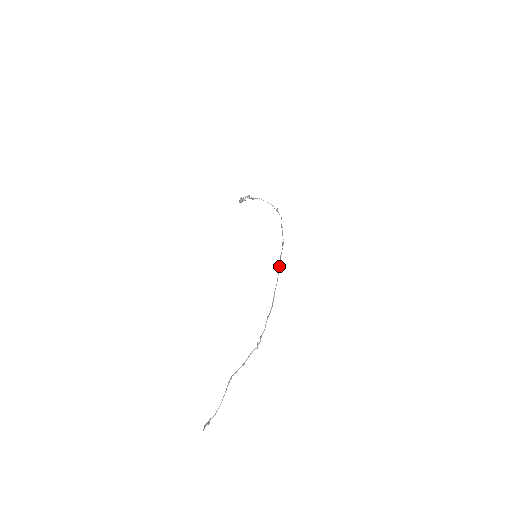
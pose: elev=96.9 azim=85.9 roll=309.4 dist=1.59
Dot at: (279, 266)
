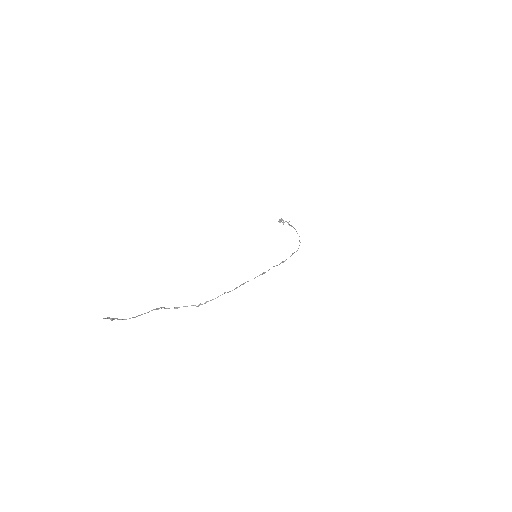
Dot at: occluded
